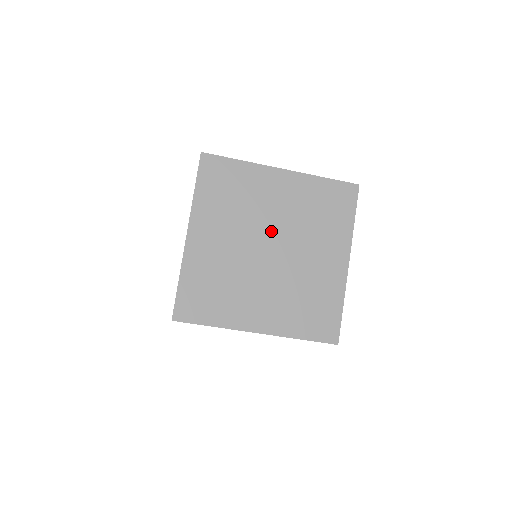
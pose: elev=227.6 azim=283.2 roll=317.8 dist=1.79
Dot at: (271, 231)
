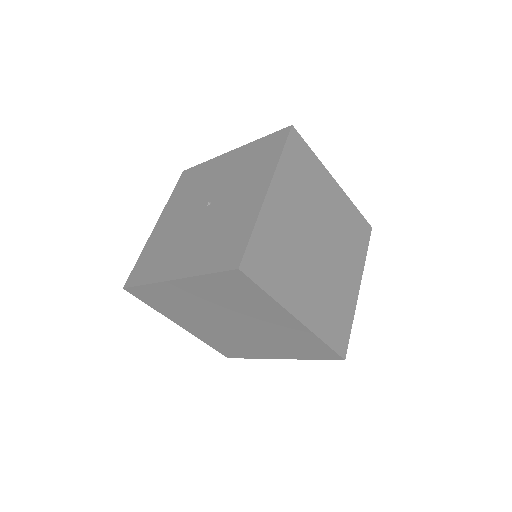
Dot at: (219, 315)
